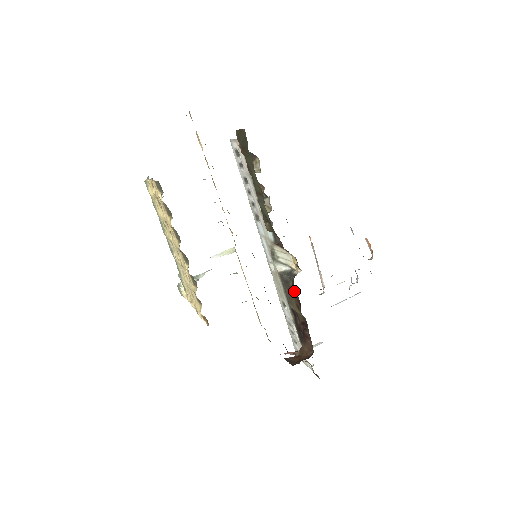
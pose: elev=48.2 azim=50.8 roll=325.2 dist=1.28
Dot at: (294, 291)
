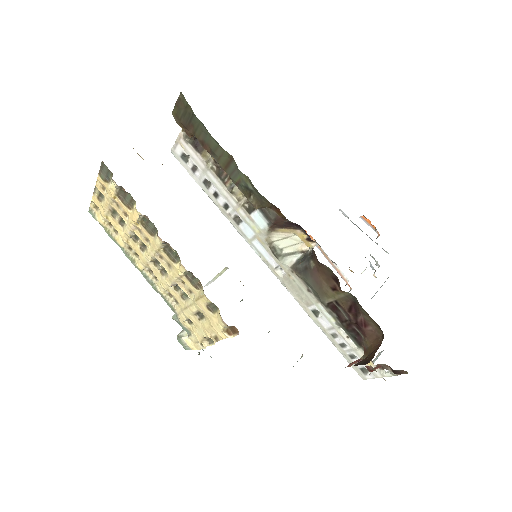
Dot at: (320, 267)
